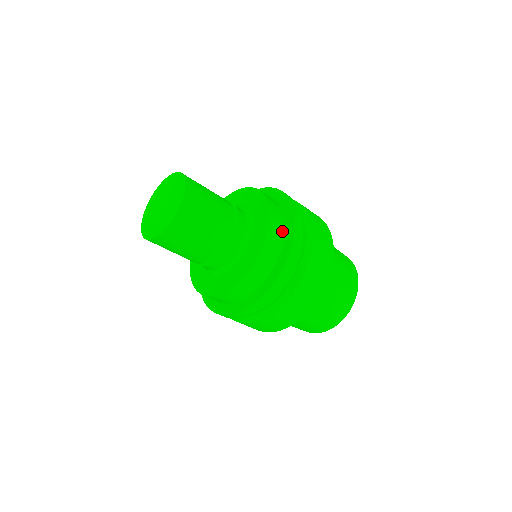
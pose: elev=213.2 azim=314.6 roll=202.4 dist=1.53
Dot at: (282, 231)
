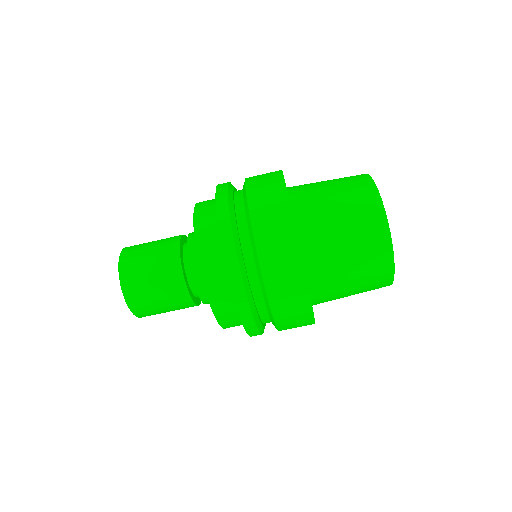
Dot at: occluded
